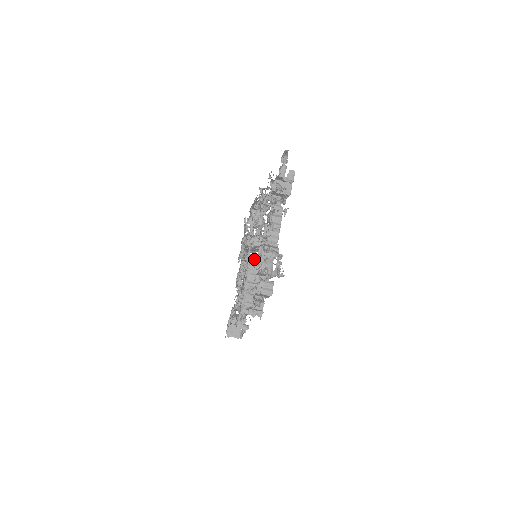
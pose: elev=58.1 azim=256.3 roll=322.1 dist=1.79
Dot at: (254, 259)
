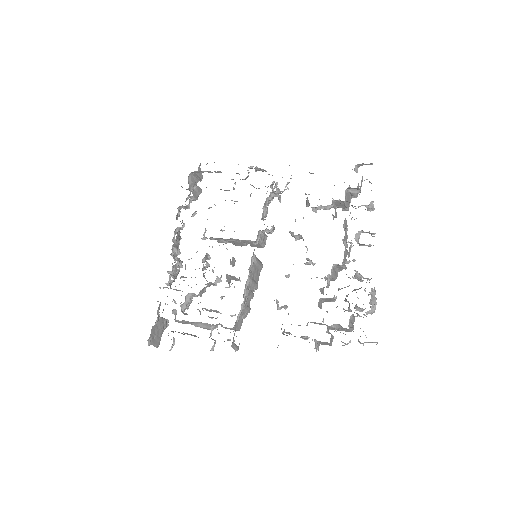
Dot at: (257, 260)
